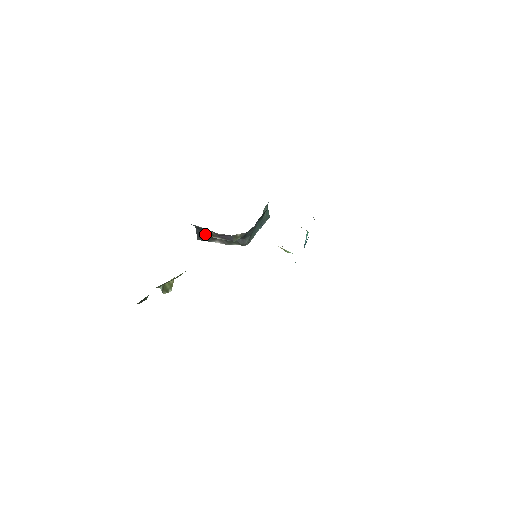
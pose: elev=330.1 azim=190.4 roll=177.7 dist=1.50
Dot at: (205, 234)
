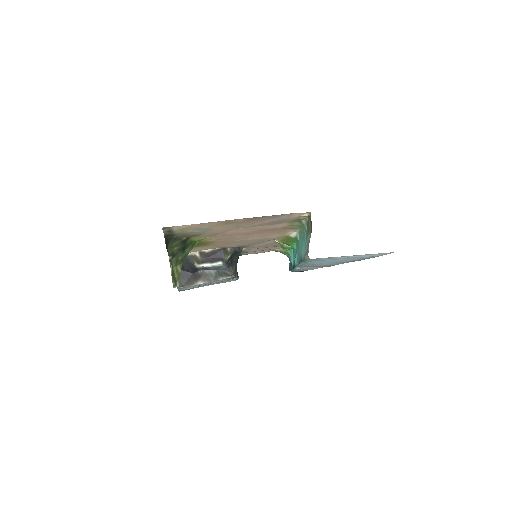
Dot at: (186, 274)
